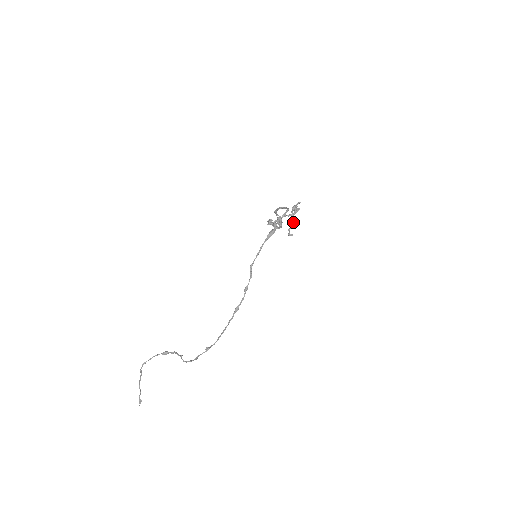
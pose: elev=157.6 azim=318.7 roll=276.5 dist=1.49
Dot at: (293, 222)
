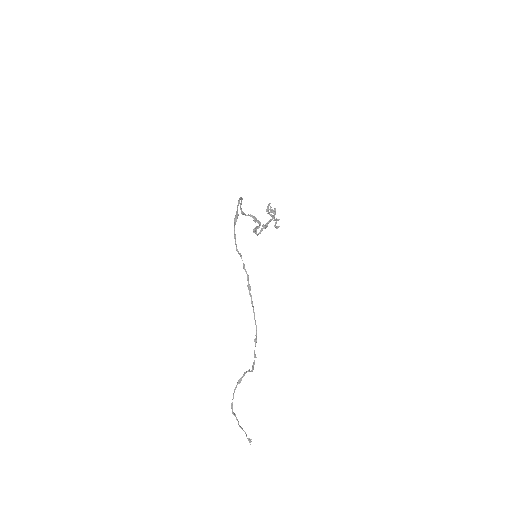
Dot at: (274, 219)
